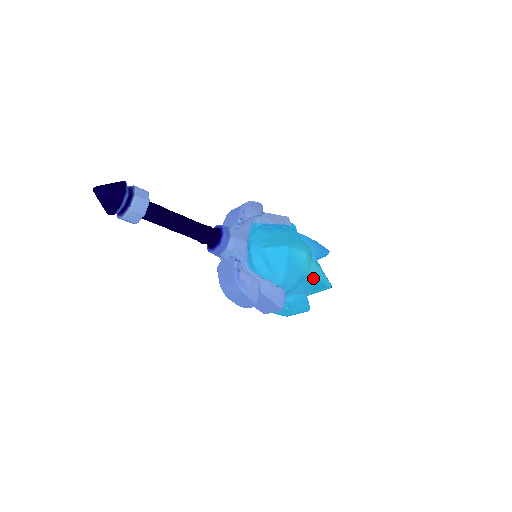
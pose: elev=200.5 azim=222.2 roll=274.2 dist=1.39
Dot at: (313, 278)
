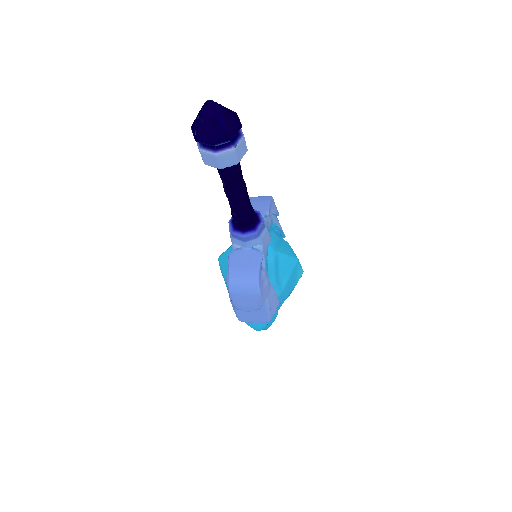
Dot at: occluded
